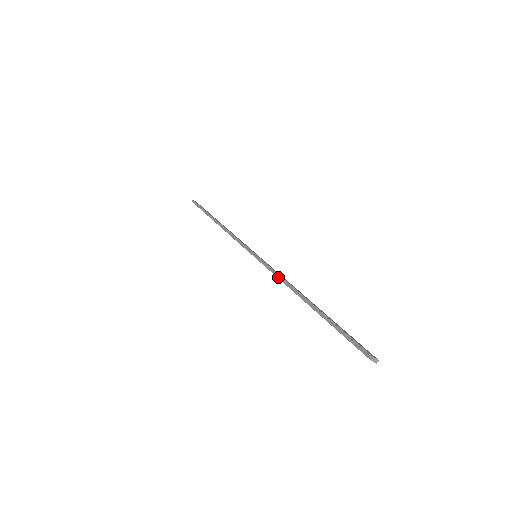
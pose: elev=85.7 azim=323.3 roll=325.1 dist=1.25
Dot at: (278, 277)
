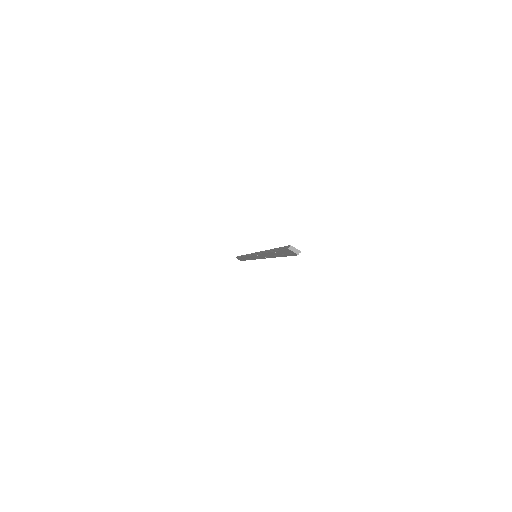
Dot at: (259, 253)
